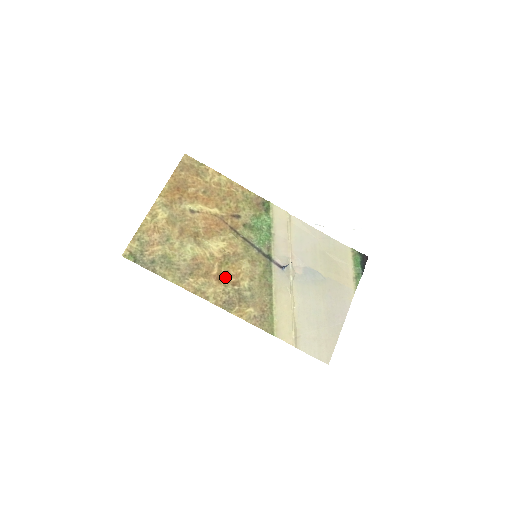
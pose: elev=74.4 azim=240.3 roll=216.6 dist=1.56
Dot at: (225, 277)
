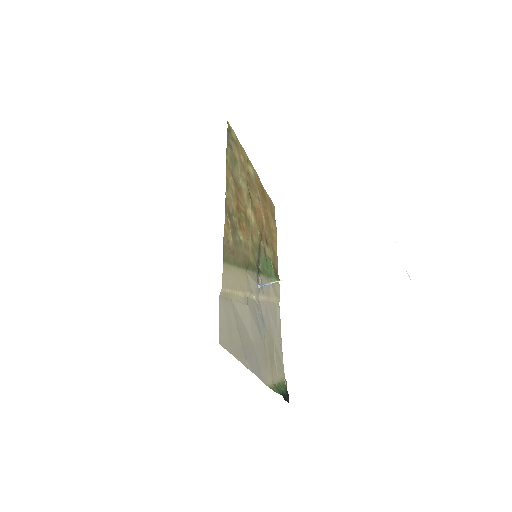
Dot at: (240, 216)
